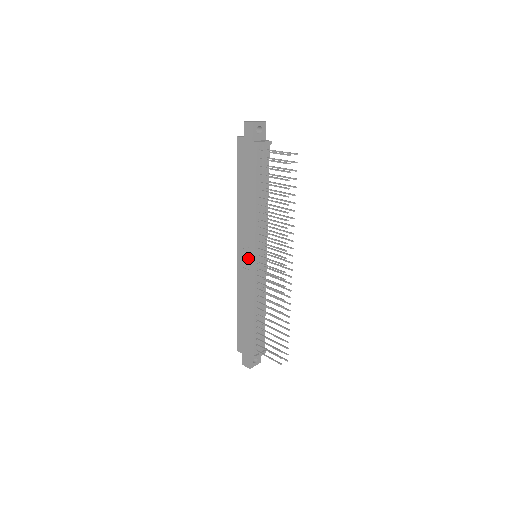
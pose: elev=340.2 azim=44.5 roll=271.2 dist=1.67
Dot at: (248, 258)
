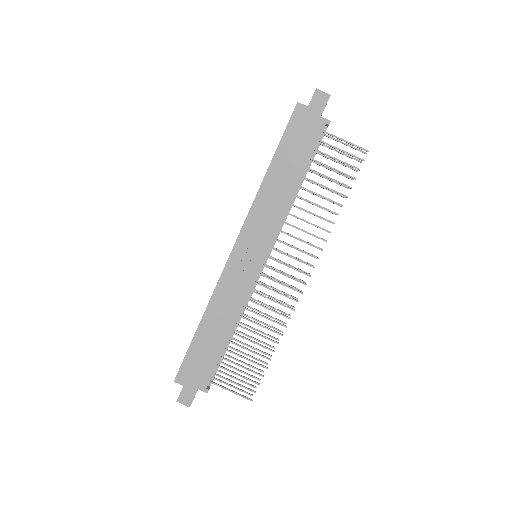
Dot at: (251, 256)
